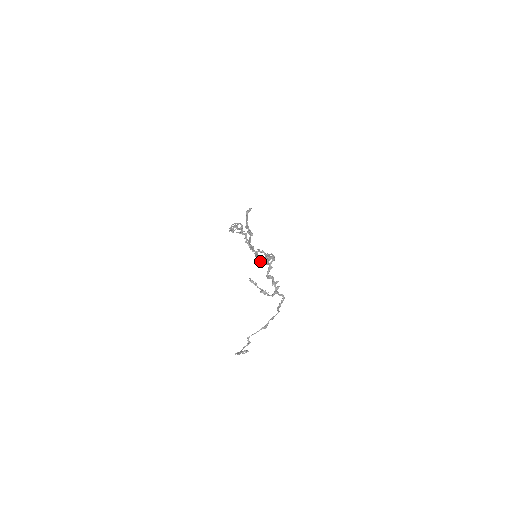
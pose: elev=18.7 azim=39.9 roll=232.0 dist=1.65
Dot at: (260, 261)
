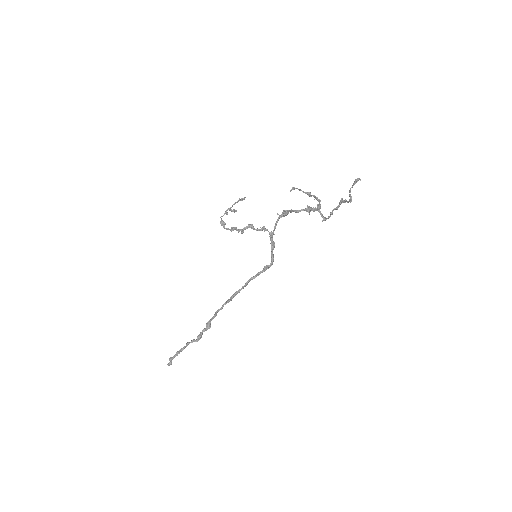
Dot at: occluded
